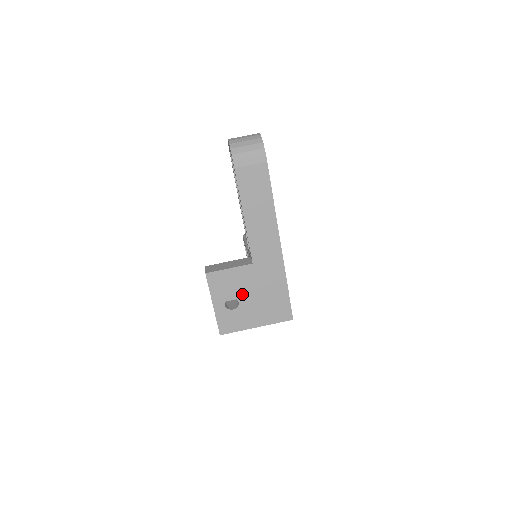
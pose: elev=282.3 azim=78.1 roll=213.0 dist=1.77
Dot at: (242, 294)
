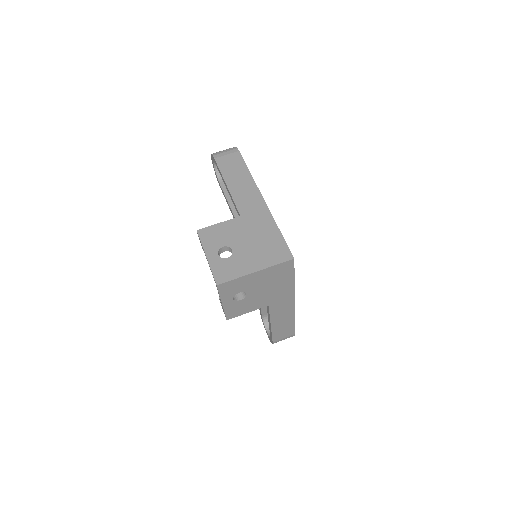
Dot at: (234, 243)
